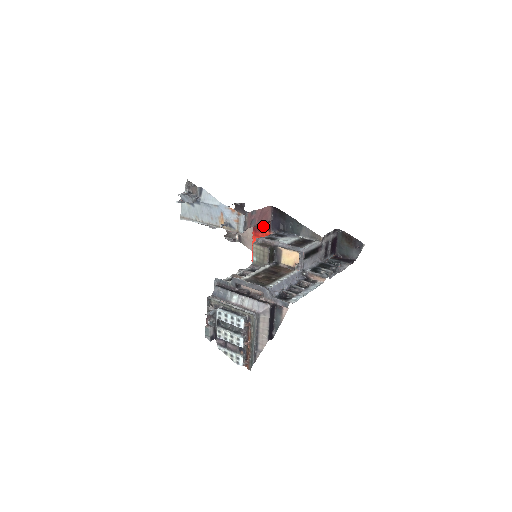
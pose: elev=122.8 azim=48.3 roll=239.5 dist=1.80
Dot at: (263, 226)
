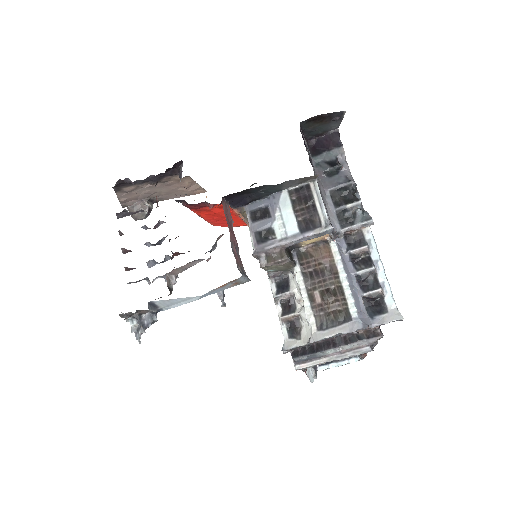
Dot at: (208, 204)
